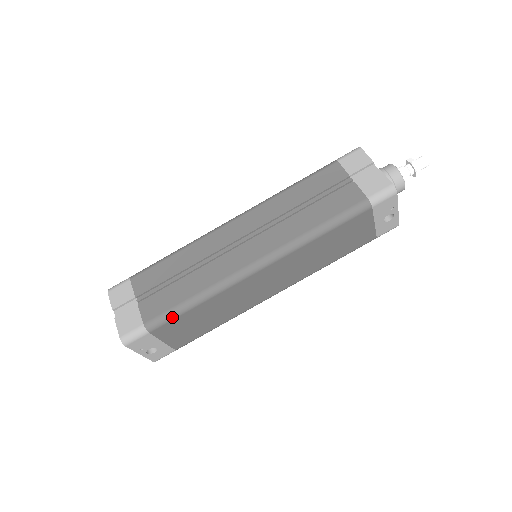
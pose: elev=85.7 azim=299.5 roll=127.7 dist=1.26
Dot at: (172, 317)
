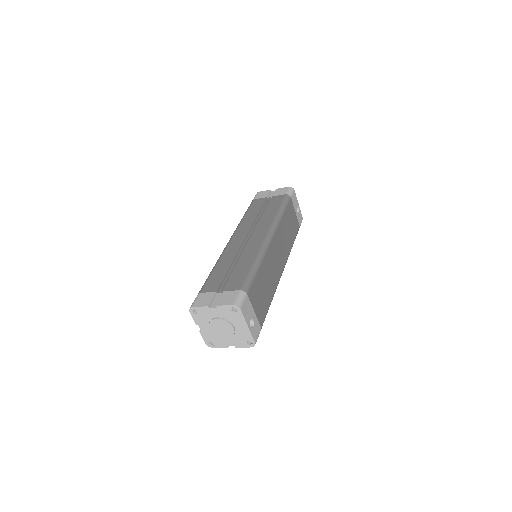
Dot at: (252, 279)
